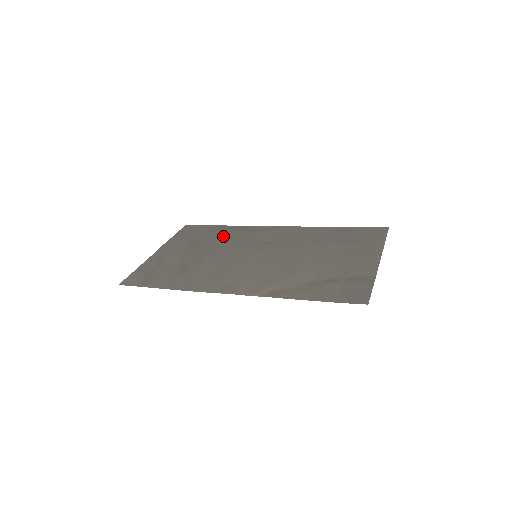
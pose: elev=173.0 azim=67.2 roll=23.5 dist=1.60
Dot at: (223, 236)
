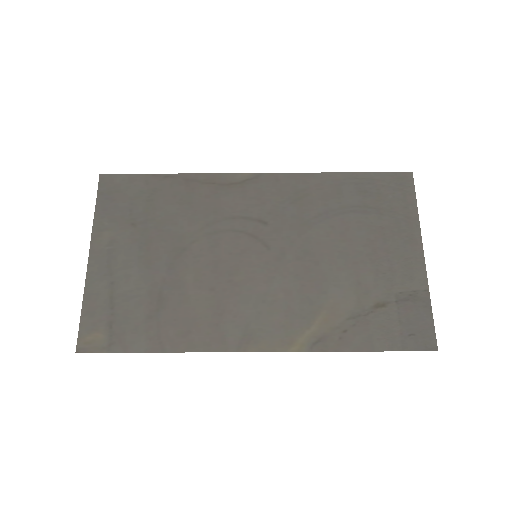
Dot at: (181, 206)
